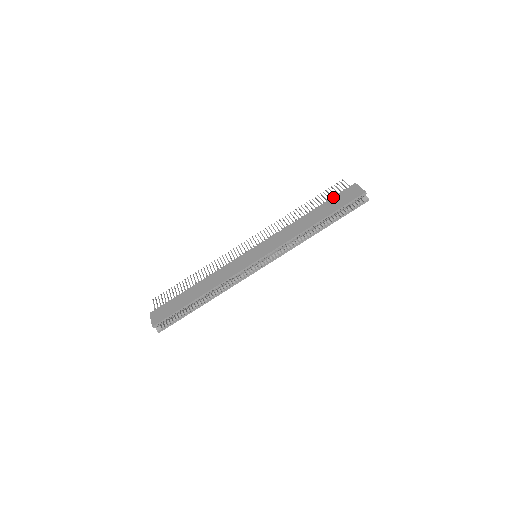
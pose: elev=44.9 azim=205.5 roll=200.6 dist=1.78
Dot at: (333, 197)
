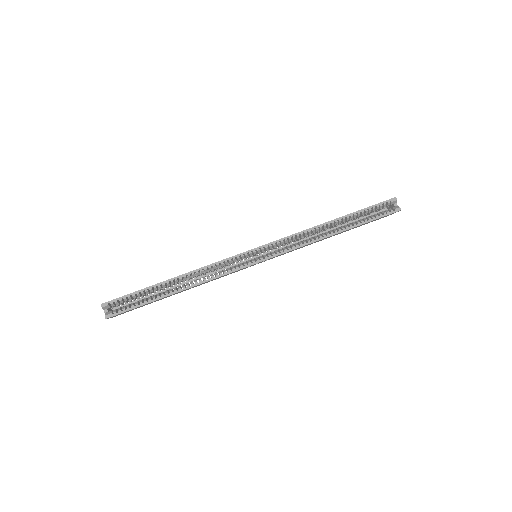
Dot at: occluded
